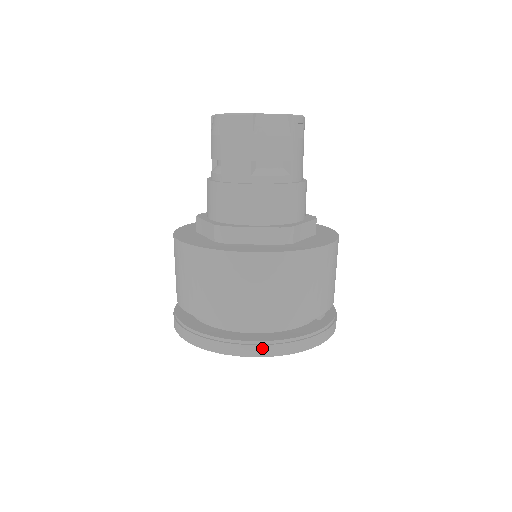
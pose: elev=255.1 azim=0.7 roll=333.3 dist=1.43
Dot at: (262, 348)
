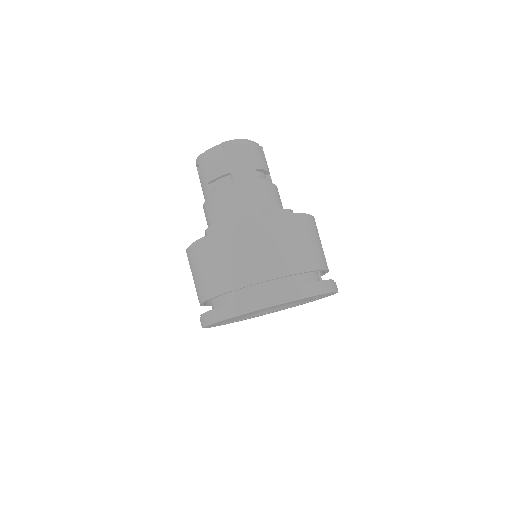
Dot at: (323, 285)
